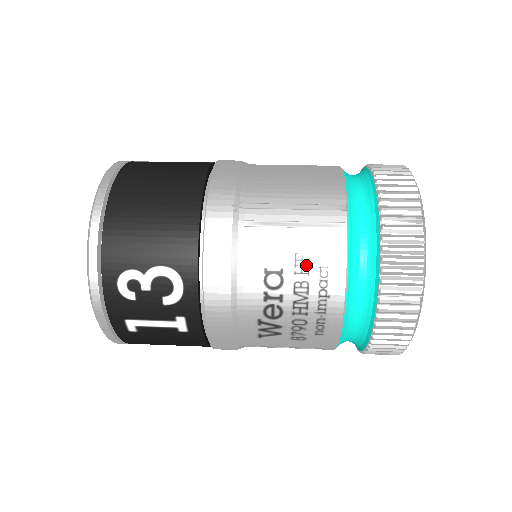
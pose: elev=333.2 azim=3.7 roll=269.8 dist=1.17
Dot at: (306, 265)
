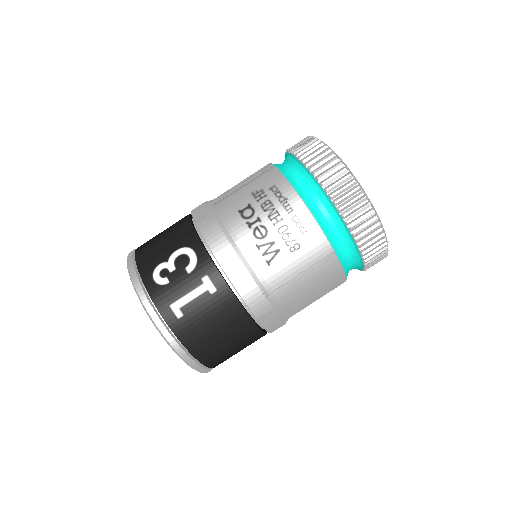
Dot at: (261, 193)
